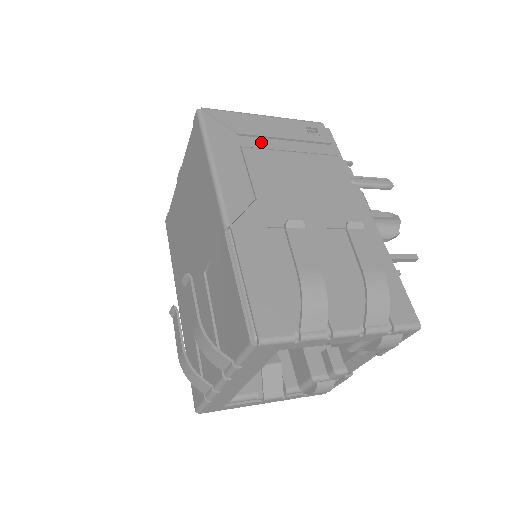
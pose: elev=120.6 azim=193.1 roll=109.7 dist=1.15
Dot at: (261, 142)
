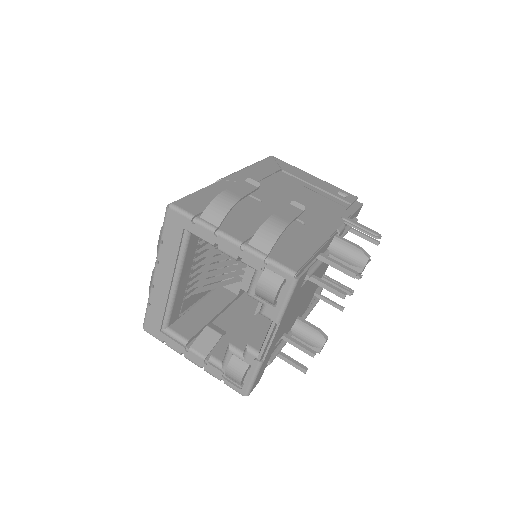
Dot at: (295, 179)
